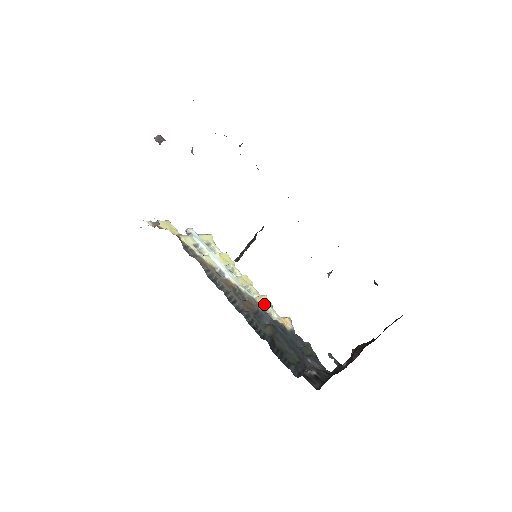
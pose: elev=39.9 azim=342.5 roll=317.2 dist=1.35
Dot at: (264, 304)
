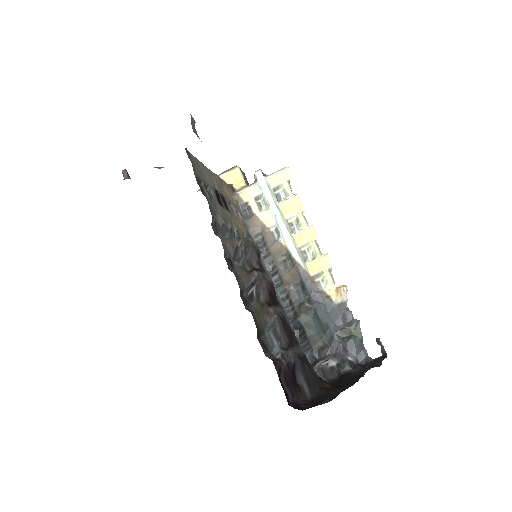
Dot at: (318, 269)
